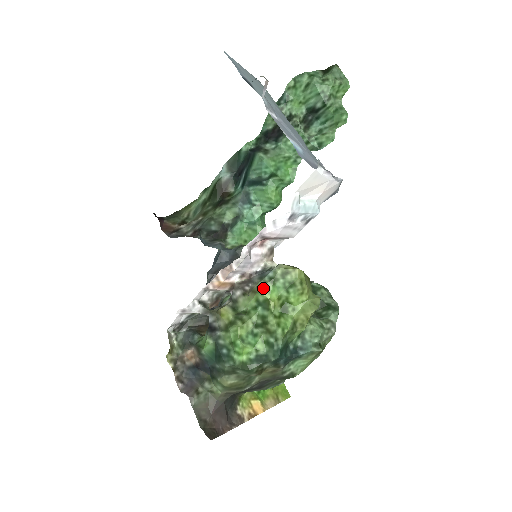
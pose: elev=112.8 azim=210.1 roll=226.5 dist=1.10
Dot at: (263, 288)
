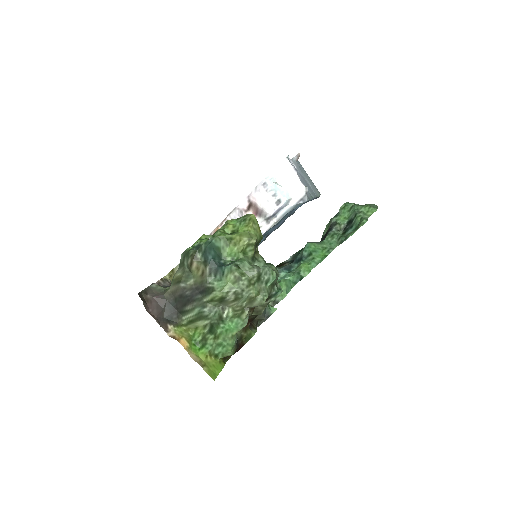
Dot at: (230, 220)
